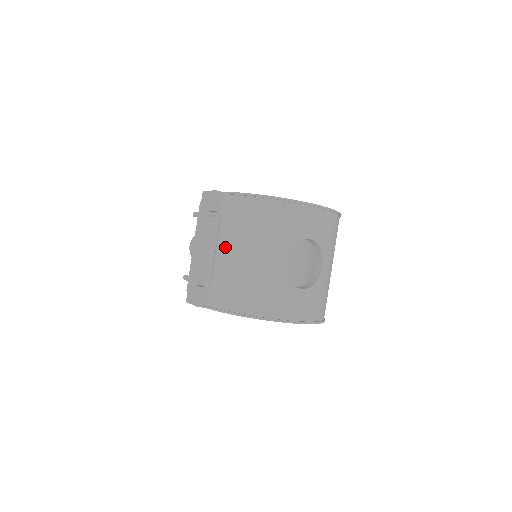
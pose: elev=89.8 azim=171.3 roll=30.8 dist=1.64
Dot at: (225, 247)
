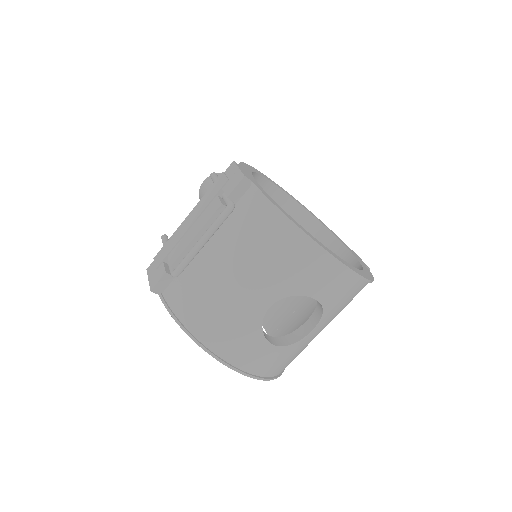
Dot at: (217, 249)
